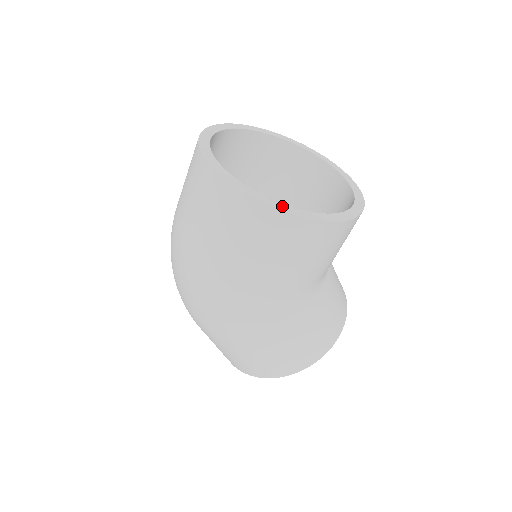
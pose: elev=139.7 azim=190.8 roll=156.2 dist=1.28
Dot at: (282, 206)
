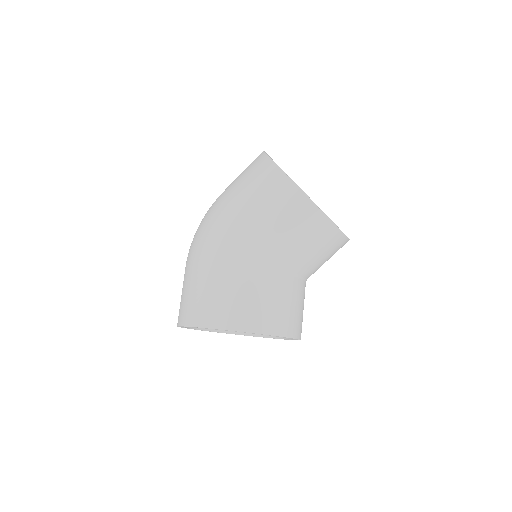
Dot at: occluded
